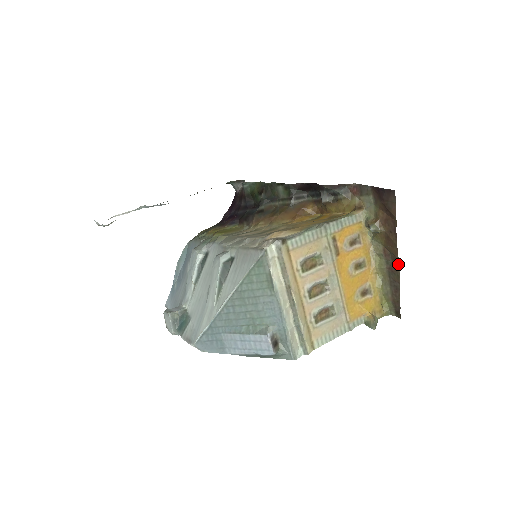
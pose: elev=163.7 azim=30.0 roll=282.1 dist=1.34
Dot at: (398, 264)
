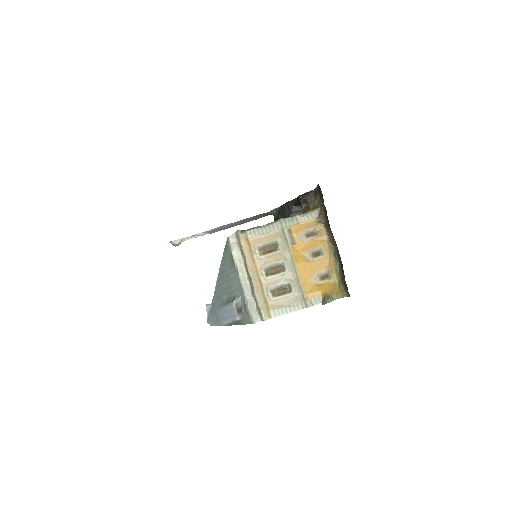
Dot at: occluded
